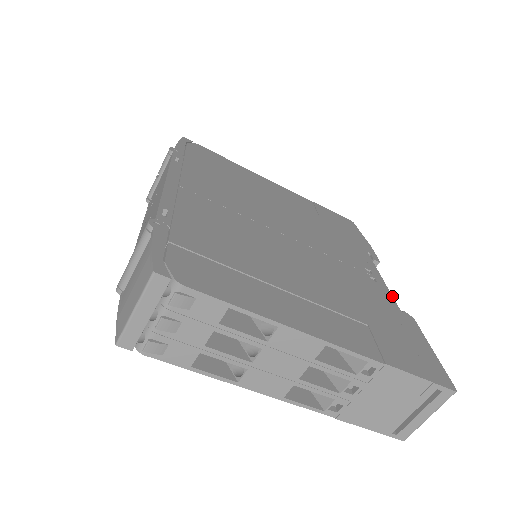
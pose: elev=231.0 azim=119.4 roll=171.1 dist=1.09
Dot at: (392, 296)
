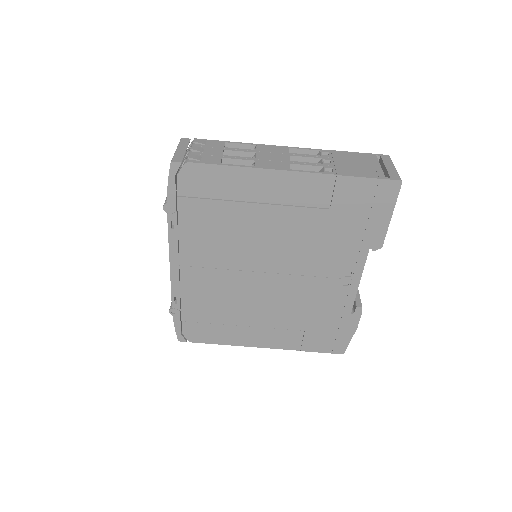
Dot at: occluded
